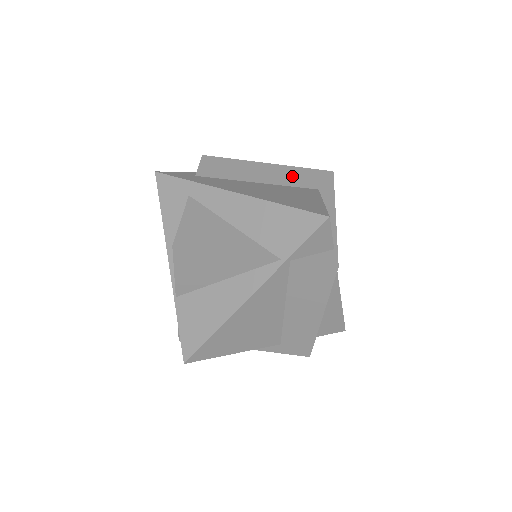
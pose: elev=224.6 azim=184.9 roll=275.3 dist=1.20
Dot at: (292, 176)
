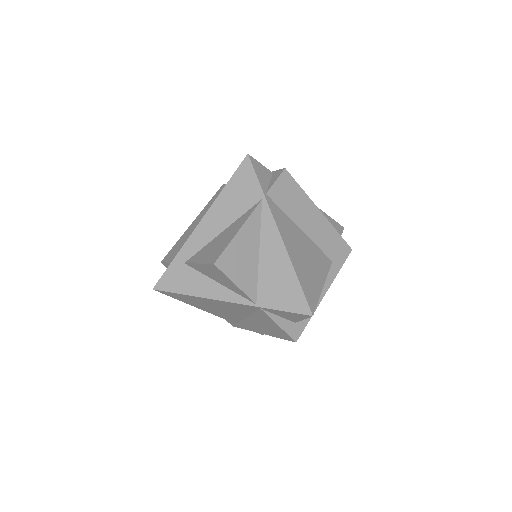
Dot at: occluded
